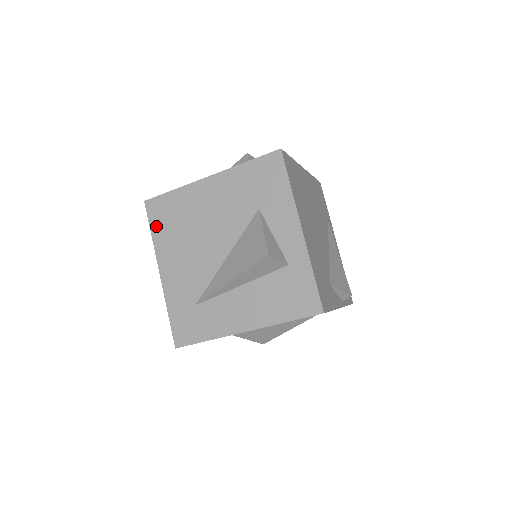
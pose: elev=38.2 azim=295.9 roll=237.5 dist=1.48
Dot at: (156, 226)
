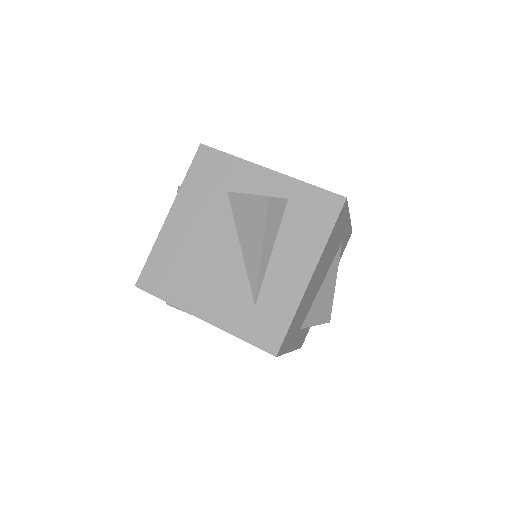
Dot at: (163, 291)
